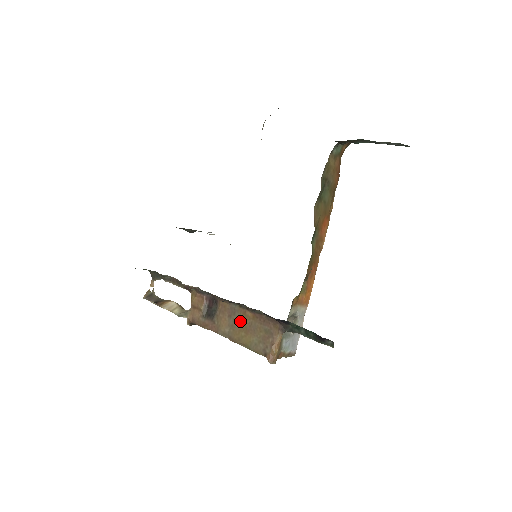
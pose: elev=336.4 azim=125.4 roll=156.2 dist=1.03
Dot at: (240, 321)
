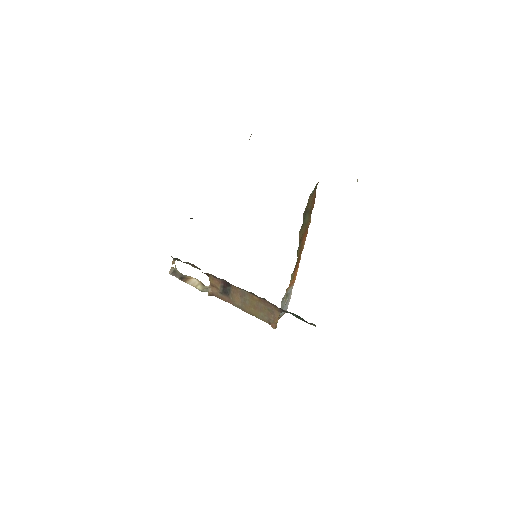
Dot at: (249, 301)
